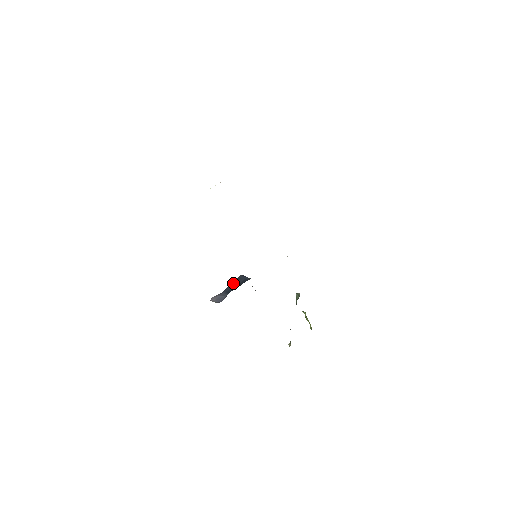
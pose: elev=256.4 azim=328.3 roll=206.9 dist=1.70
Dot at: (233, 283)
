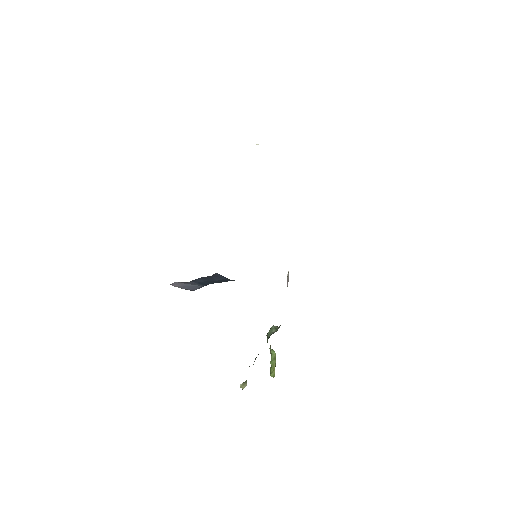
Dot at: (208, 277)
